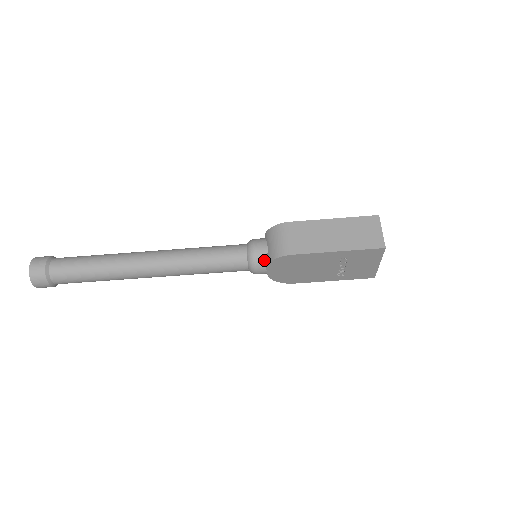
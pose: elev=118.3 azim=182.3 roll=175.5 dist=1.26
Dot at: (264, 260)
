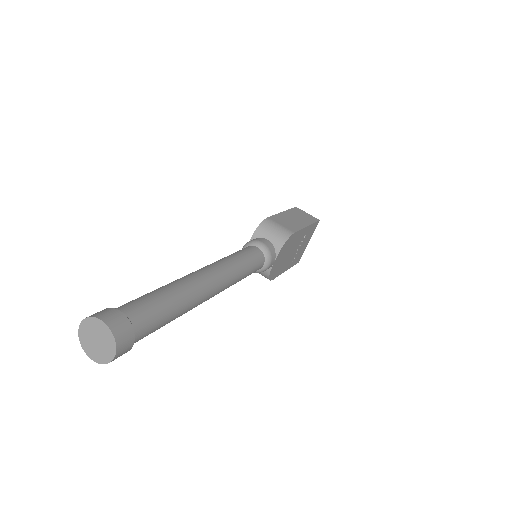
Dot at: (274, 249)
